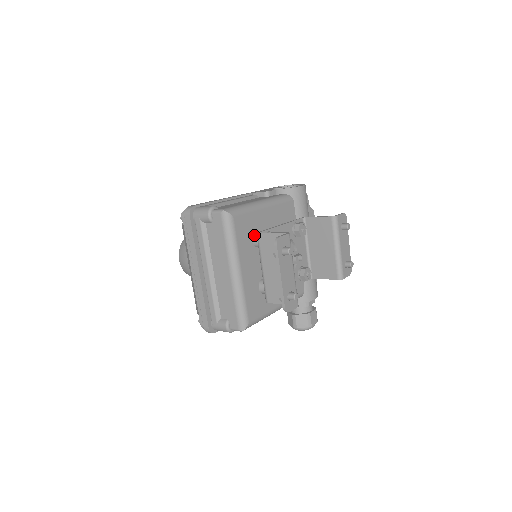
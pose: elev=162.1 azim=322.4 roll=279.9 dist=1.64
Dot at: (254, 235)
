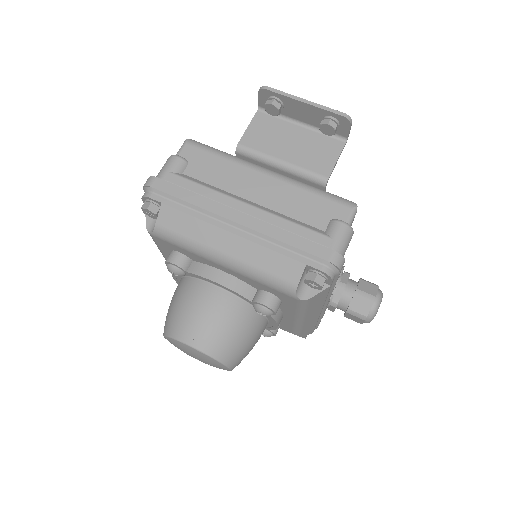
Dot at: occluded
